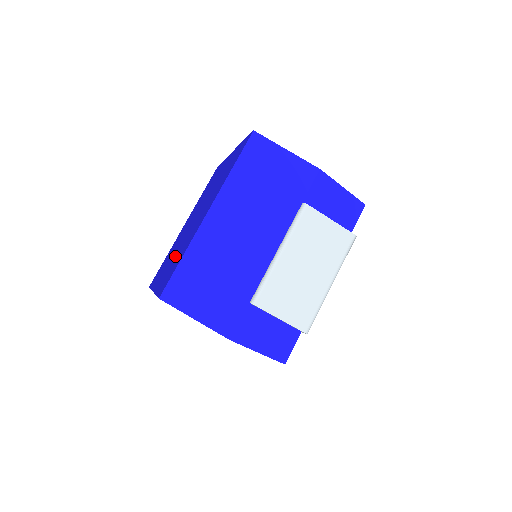
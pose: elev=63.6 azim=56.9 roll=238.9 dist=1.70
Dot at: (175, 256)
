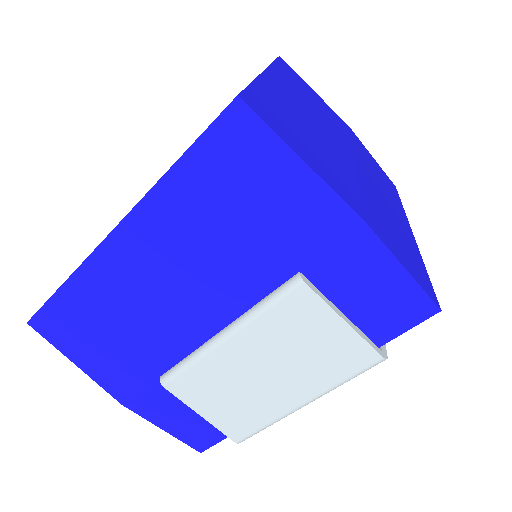
Dot at: occluded
